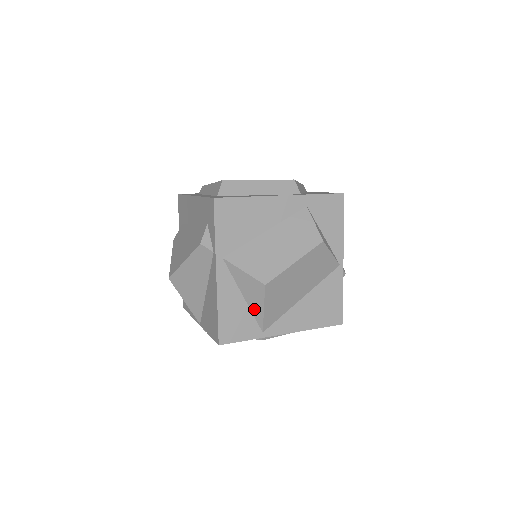
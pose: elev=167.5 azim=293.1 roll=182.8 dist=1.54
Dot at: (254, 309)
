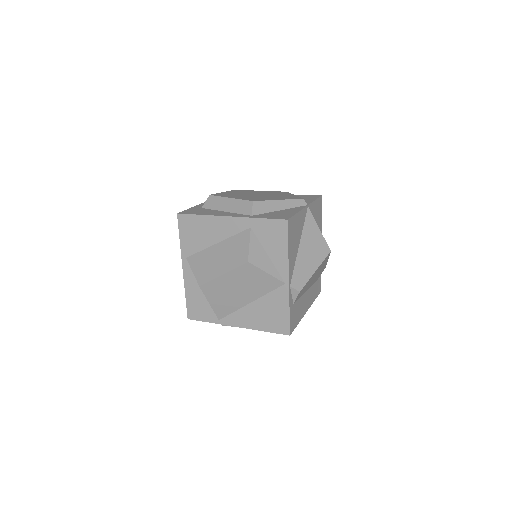
Dot at: occluded
